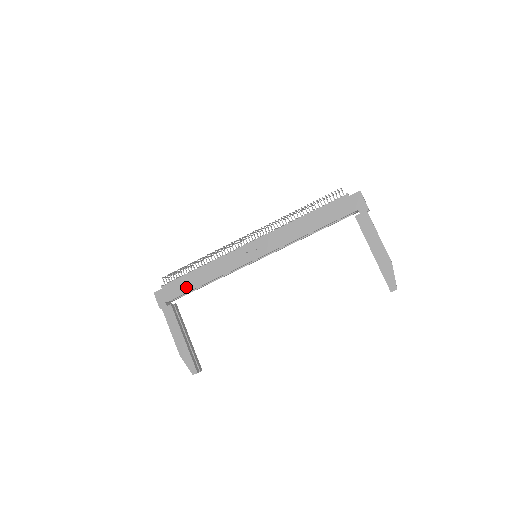
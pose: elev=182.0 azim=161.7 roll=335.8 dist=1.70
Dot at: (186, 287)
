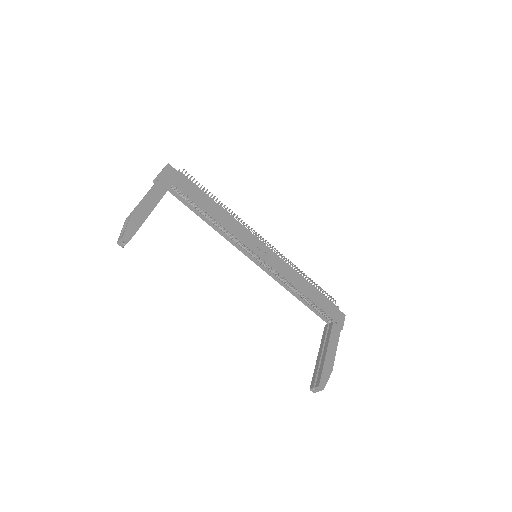
Dot at: (197, 197)
